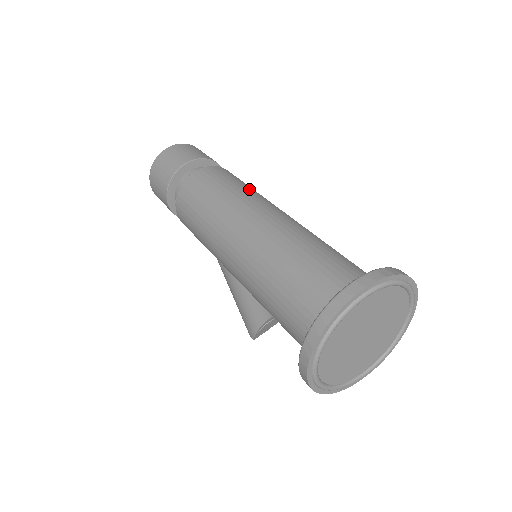
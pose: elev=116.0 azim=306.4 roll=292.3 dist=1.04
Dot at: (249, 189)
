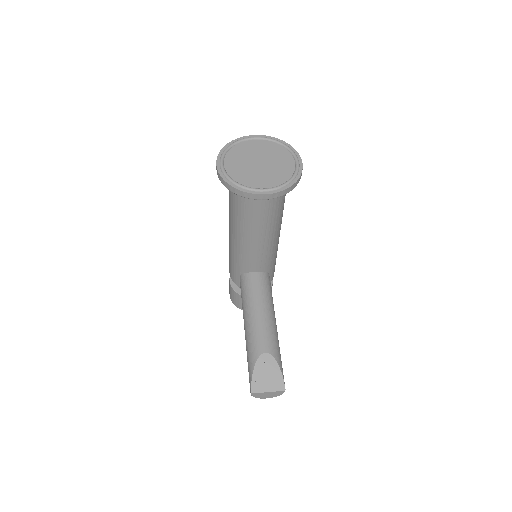
Dot at: occluded
